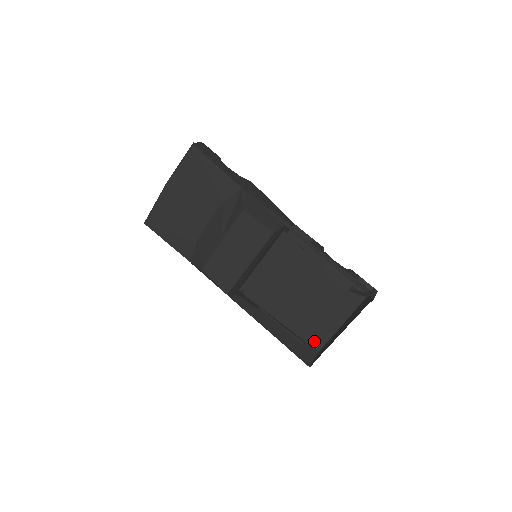
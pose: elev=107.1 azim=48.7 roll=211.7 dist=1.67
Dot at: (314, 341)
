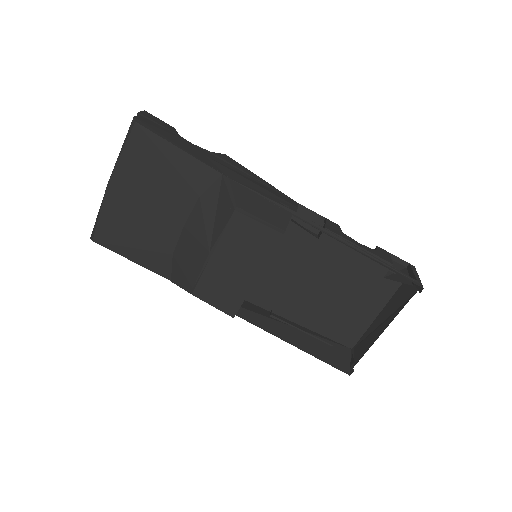
Dot at: (345, 338)
